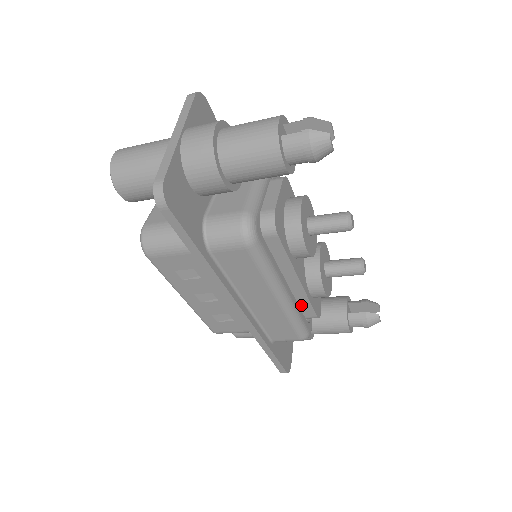
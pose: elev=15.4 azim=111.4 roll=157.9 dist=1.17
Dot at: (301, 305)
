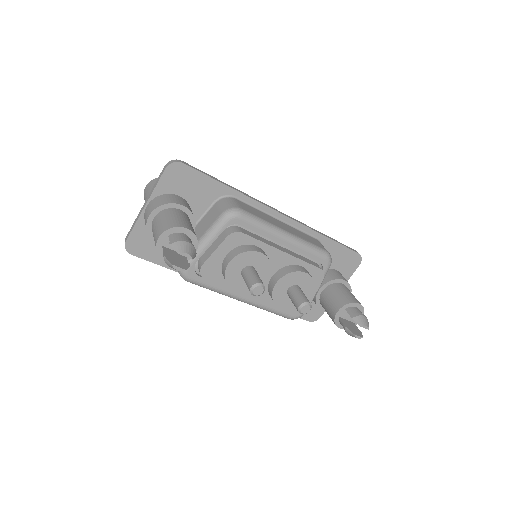
Dot at: occluded
